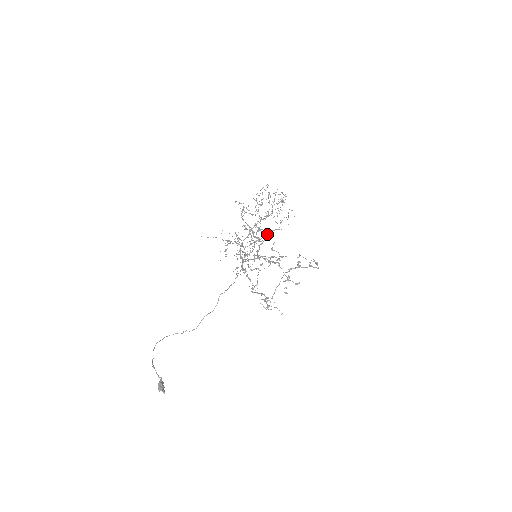
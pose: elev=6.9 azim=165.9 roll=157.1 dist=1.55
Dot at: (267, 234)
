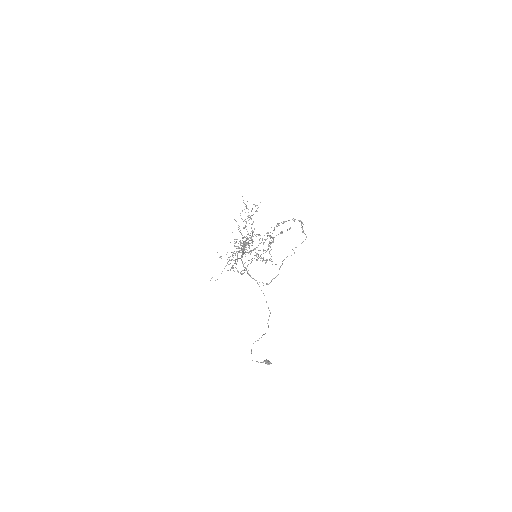
Dot at: occluded
